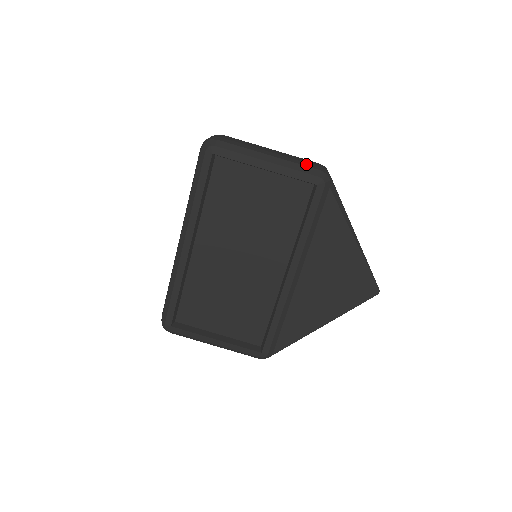
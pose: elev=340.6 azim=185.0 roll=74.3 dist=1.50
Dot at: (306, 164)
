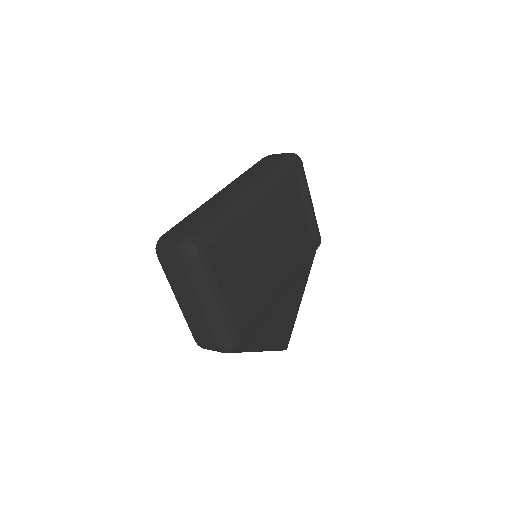
Dot at: occluded
